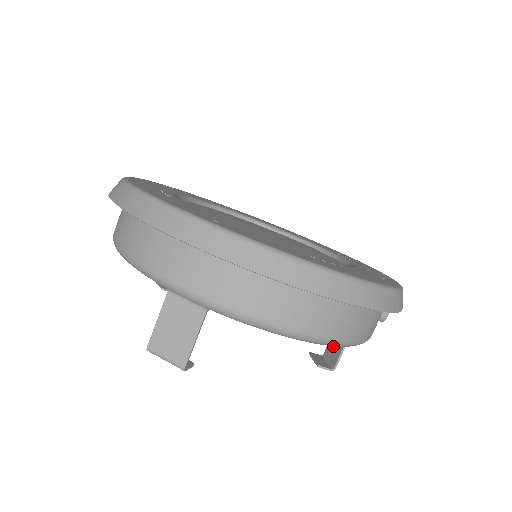
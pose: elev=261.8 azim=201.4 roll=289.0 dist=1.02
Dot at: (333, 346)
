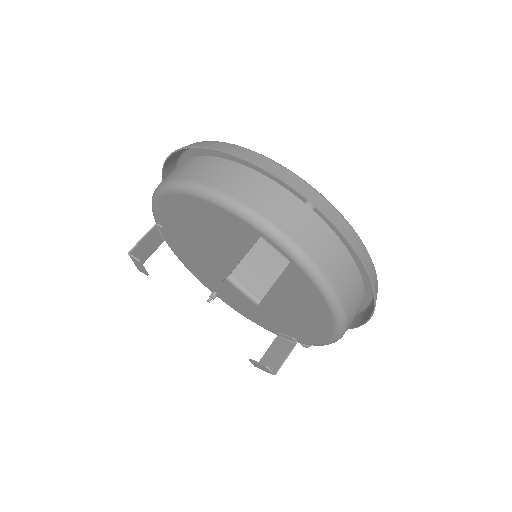
Dot at: (272, 357)
